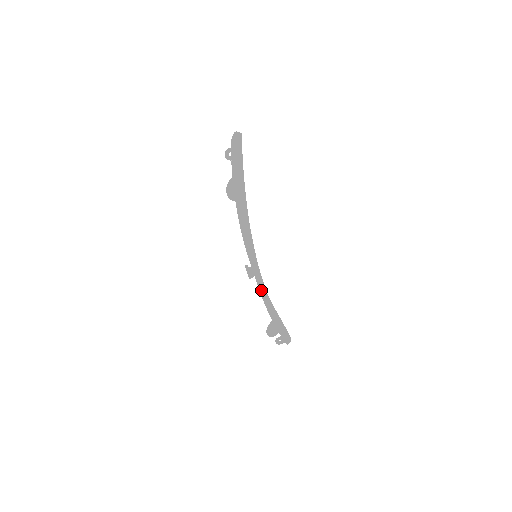
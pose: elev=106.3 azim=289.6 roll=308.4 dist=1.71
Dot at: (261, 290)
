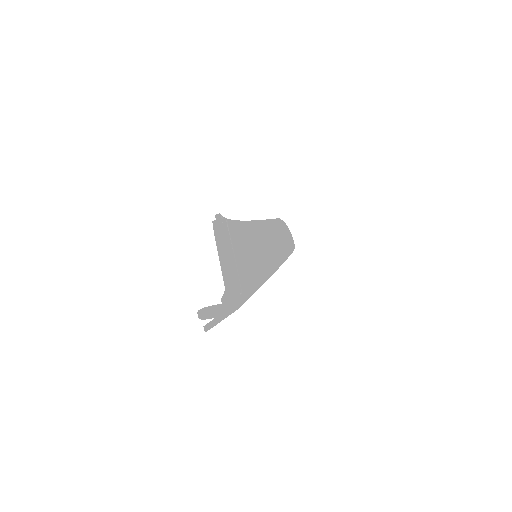
Dot at: occluded
